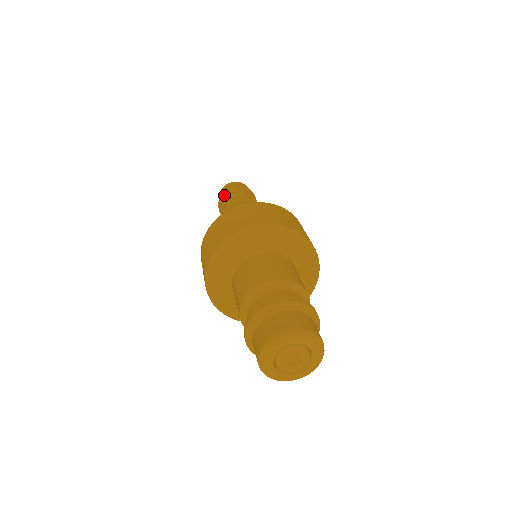
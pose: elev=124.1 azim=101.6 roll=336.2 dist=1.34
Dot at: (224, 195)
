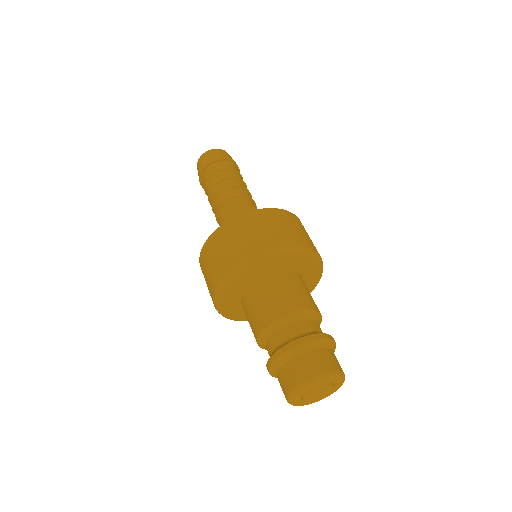
Dot at: (208, 167)
